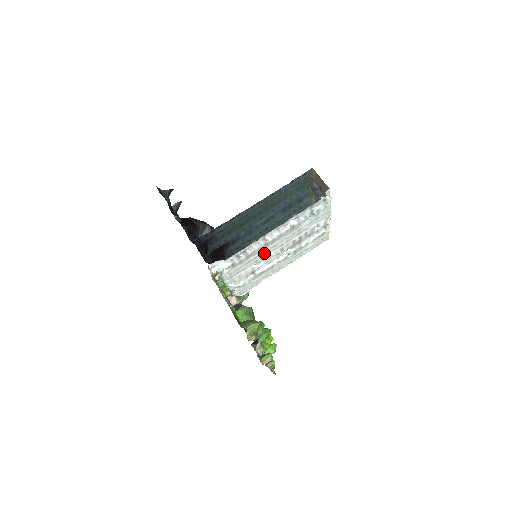
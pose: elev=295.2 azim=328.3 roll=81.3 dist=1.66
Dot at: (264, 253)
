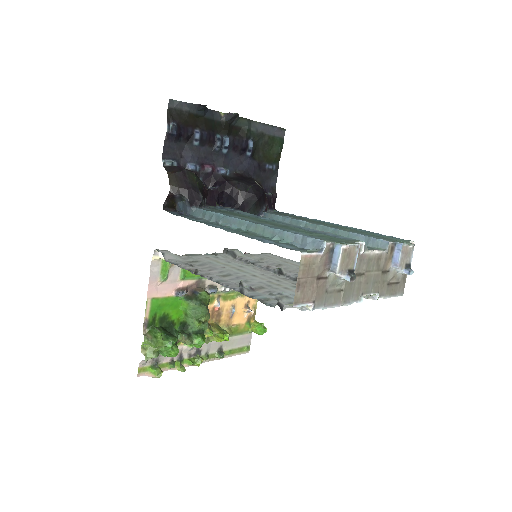
Dot at: (245, 270)
